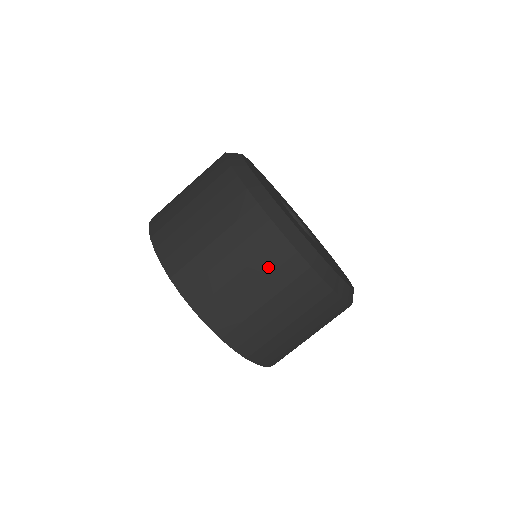
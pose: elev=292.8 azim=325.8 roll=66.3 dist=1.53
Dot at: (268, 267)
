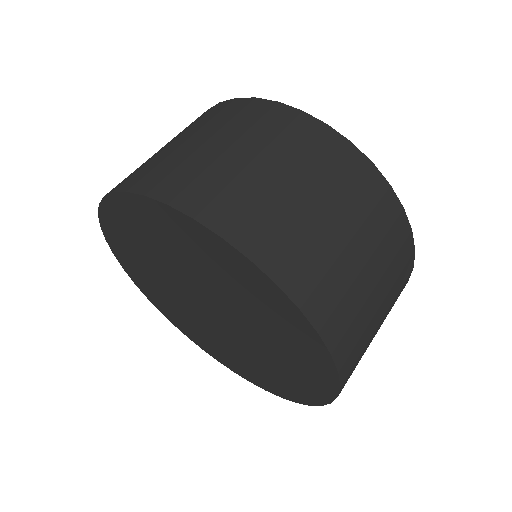
Dot at: (269, 133)
